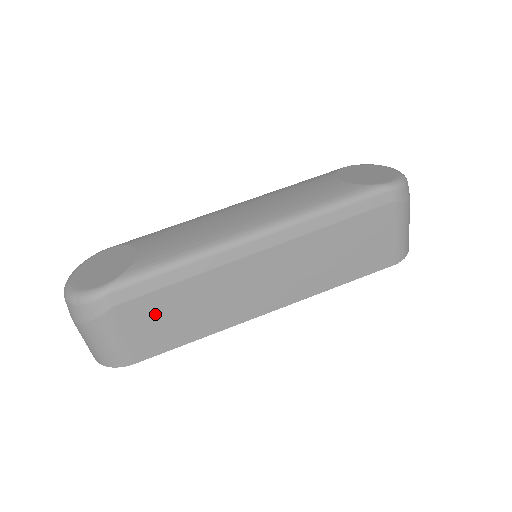
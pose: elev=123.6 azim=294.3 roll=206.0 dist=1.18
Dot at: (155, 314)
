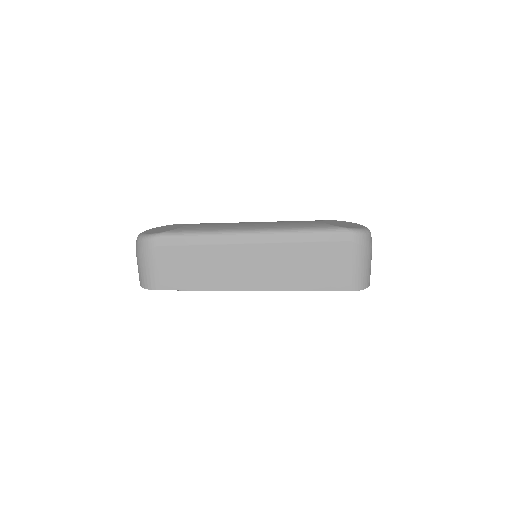
Dot at: (179, 261)
